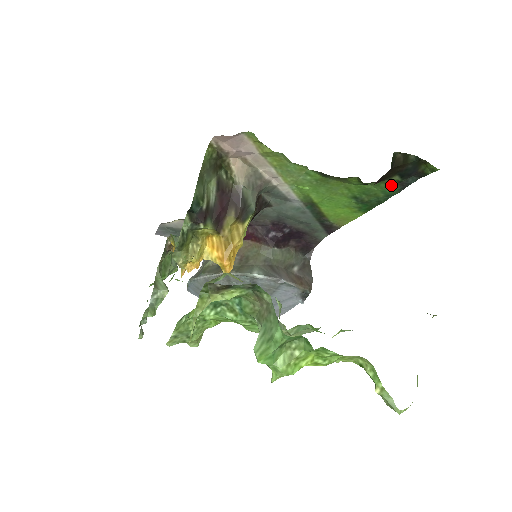
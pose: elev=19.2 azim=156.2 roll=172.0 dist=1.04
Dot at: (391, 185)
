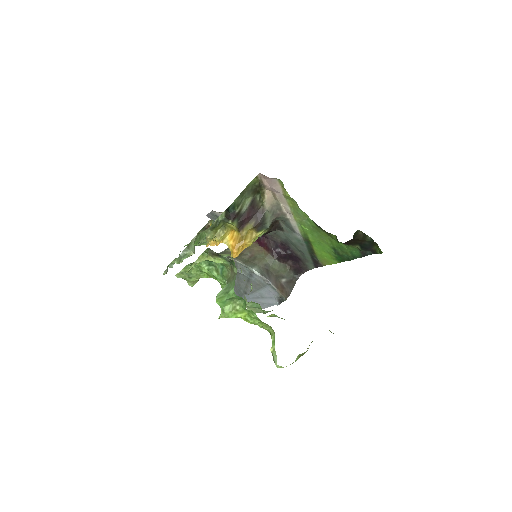
Dot at: (356, 250)
